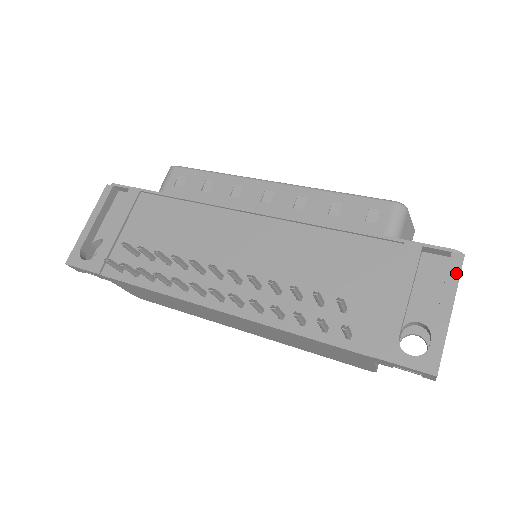
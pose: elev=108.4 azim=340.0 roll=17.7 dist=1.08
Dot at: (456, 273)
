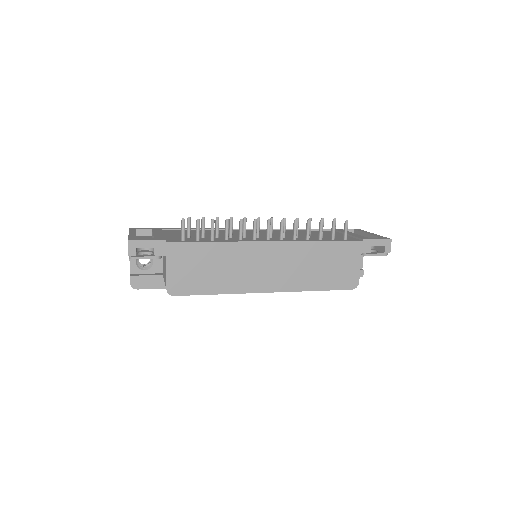
Dot at: occluded
